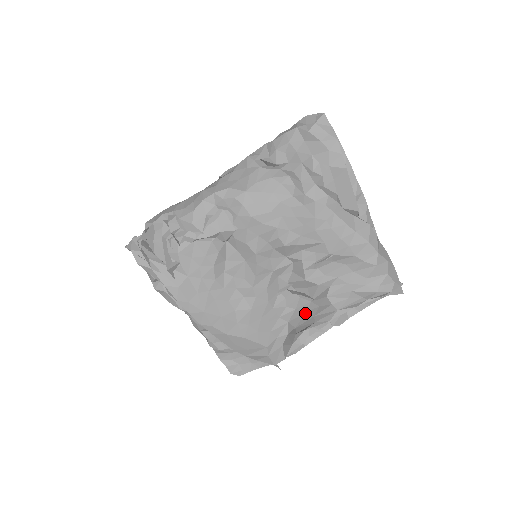
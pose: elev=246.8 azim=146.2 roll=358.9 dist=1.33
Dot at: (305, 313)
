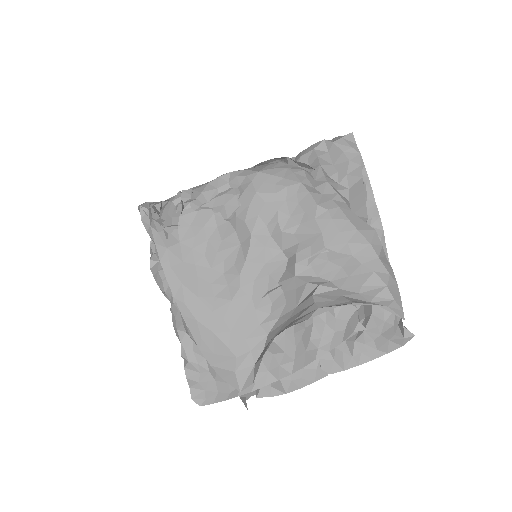
Dot at: (287, 320)
